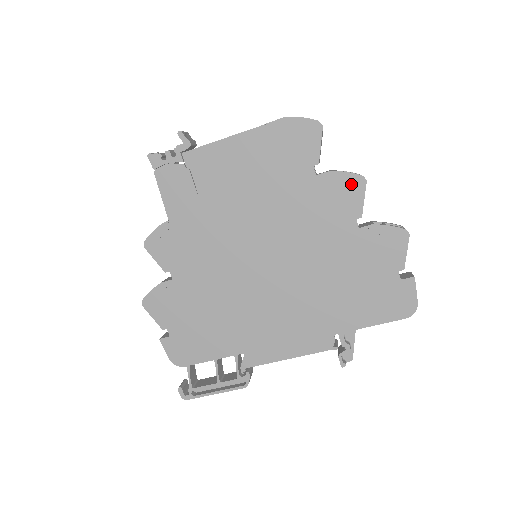
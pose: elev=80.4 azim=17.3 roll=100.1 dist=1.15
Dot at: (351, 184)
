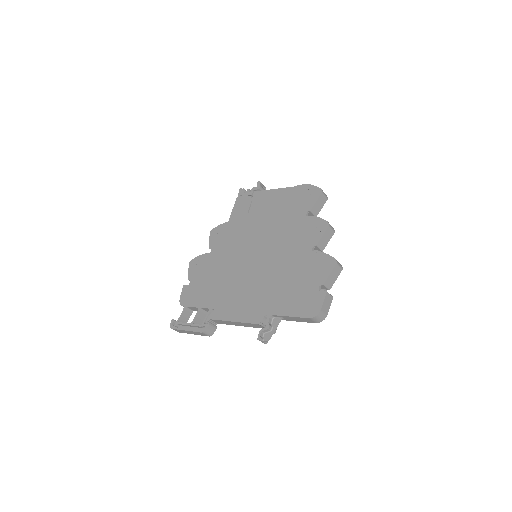
Dot at: (320, 225)
